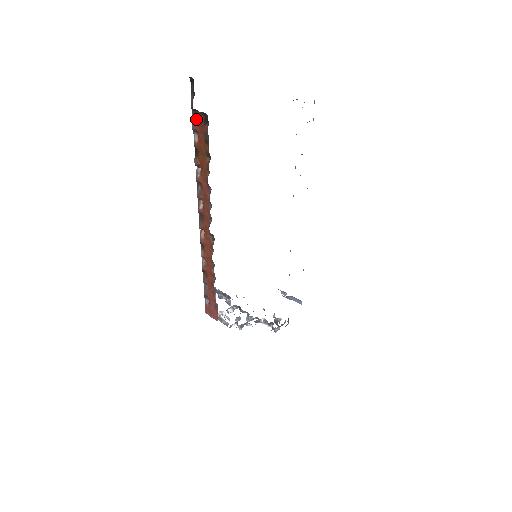
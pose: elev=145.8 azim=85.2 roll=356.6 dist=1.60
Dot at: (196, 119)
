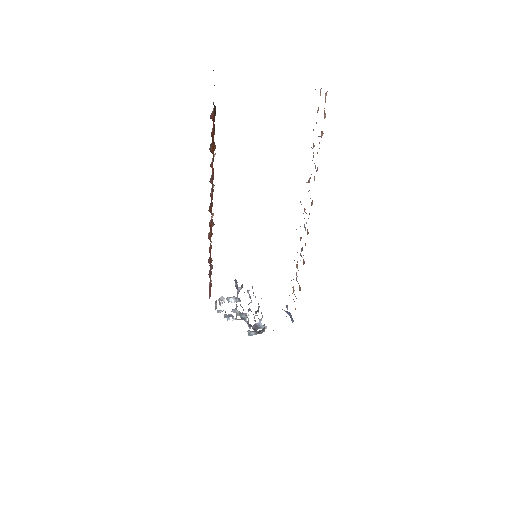
Dot at: occluded
